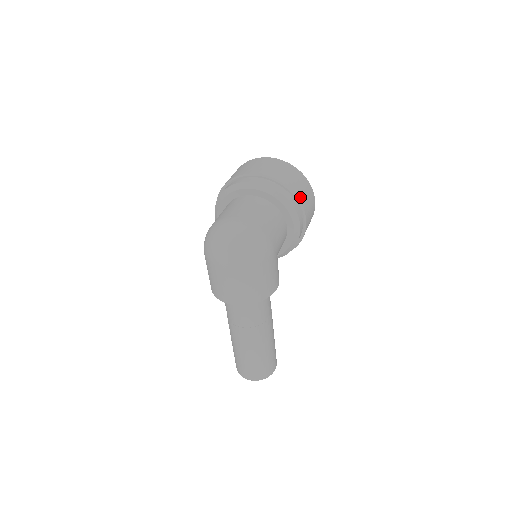
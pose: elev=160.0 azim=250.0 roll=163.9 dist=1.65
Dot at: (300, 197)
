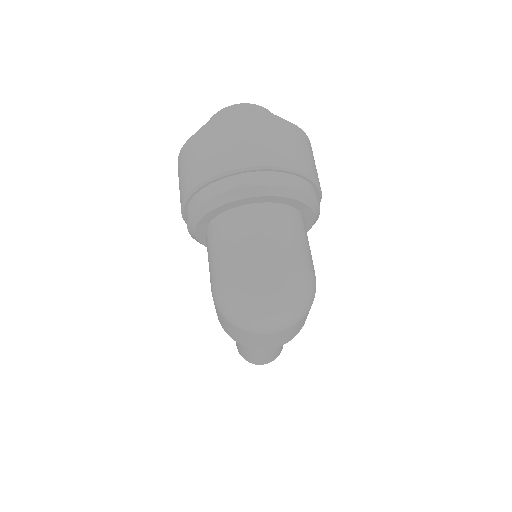
Dot at: (315, 176)
